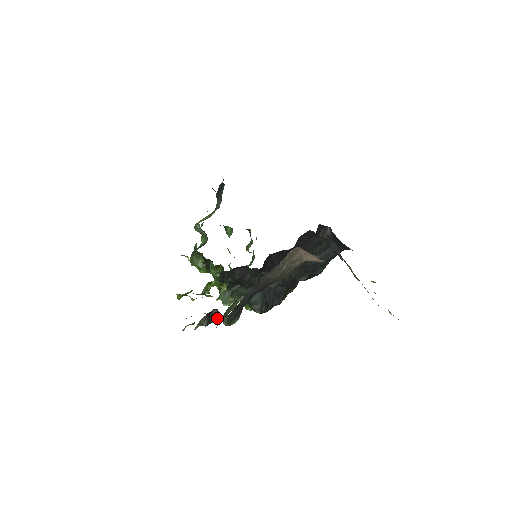
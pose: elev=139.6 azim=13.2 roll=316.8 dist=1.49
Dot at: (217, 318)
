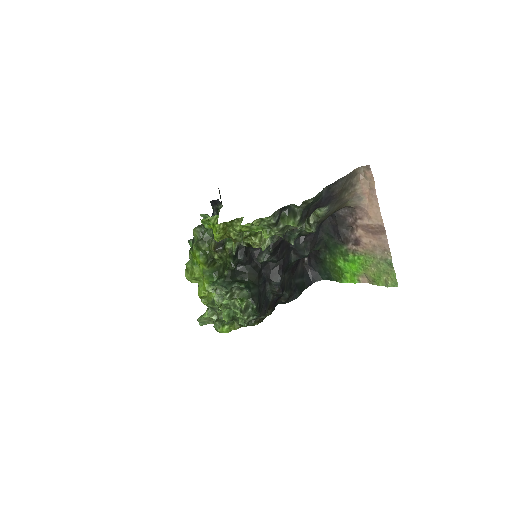
Dot at: (283, 221)
